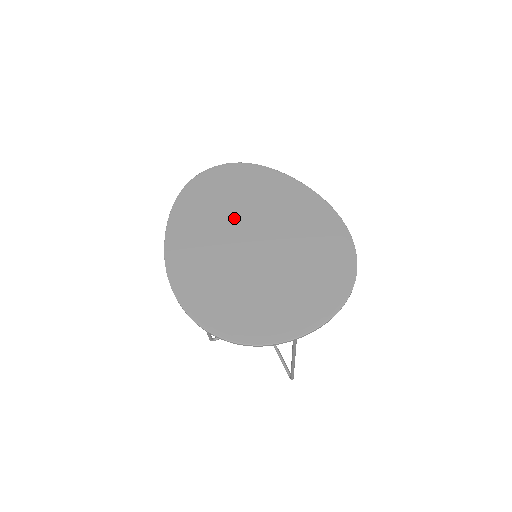
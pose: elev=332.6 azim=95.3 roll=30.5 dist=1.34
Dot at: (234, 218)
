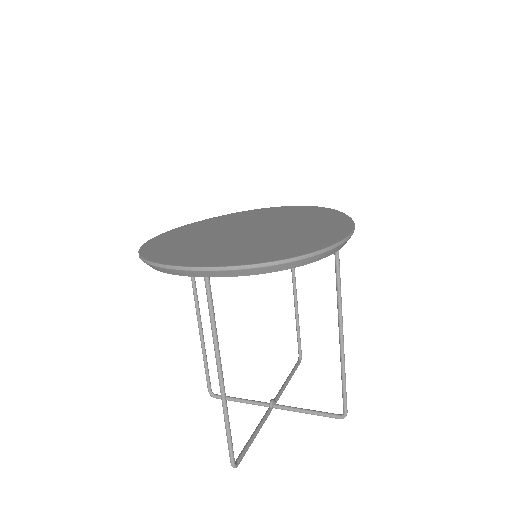
Dot at: (262, 221)
